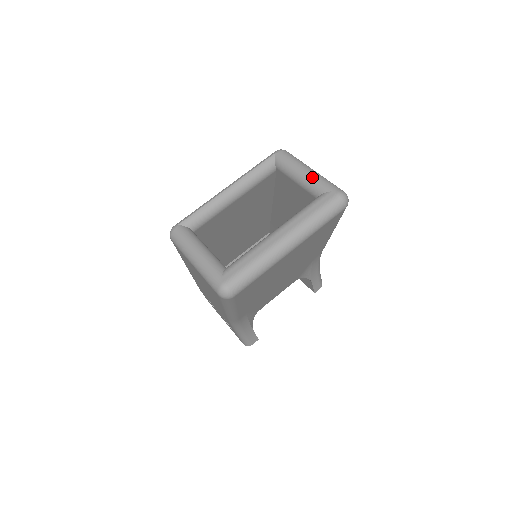
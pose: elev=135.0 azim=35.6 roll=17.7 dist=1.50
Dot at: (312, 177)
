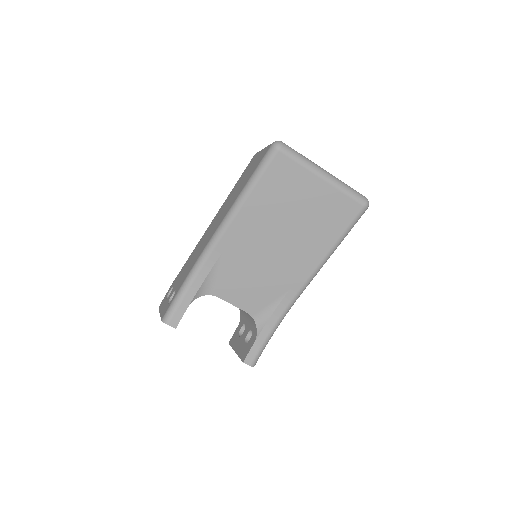
Dot at: occluded
